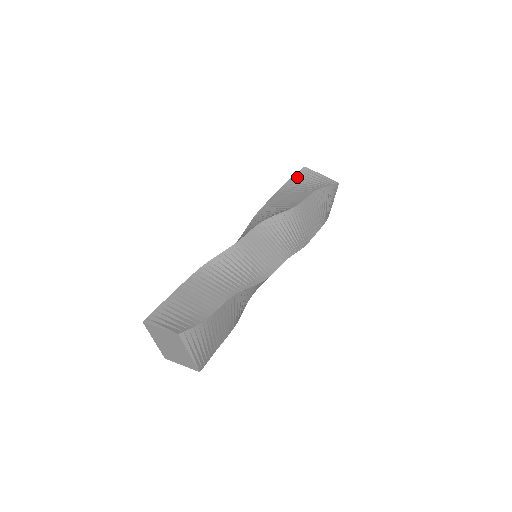
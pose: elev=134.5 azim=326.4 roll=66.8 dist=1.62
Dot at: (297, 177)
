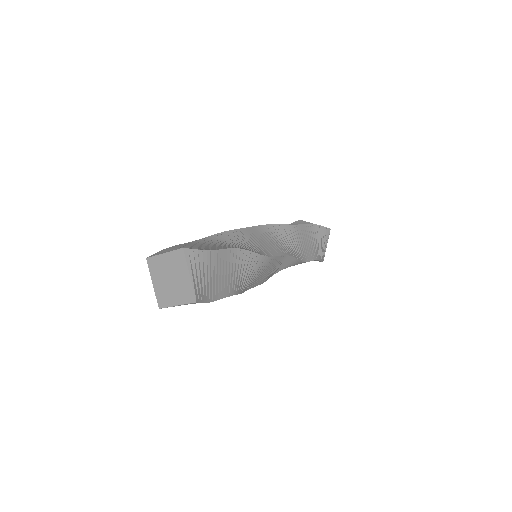
Dot at: (293, 224)
